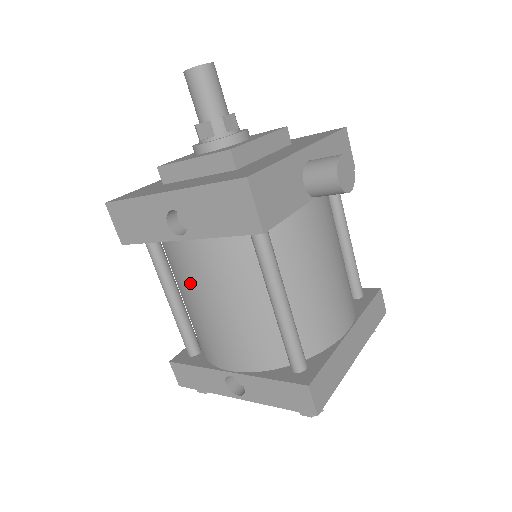
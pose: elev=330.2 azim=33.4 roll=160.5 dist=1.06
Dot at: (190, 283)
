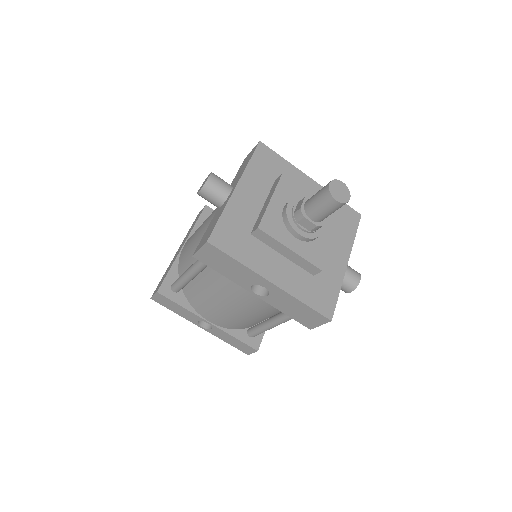
Dot at: (230, 298)
